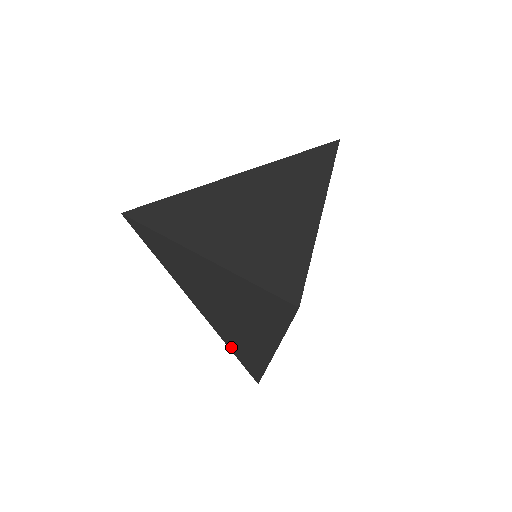
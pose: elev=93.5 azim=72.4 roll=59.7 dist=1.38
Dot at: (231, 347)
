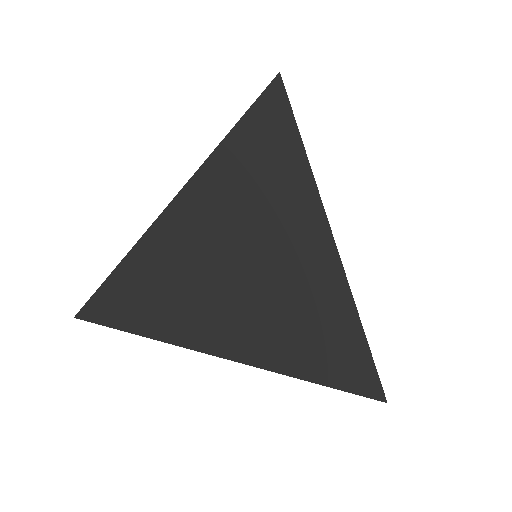
Dot at: occluded
